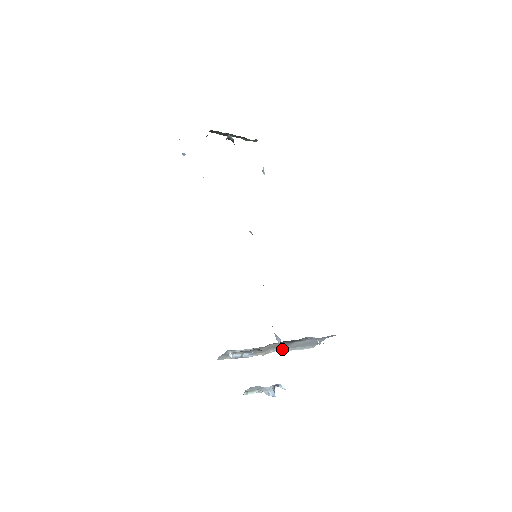
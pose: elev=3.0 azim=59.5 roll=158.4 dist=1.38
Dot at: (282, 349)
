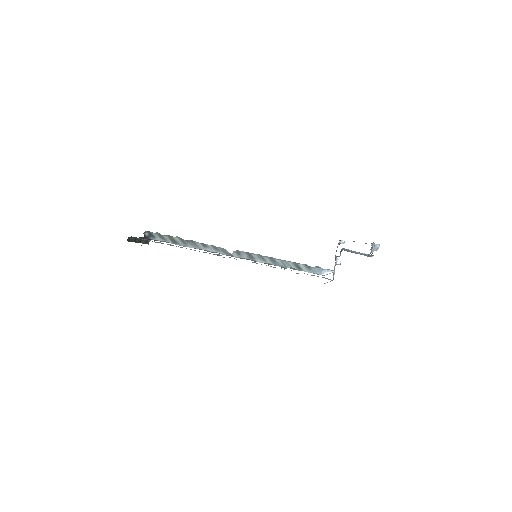
Dot at: occluded
